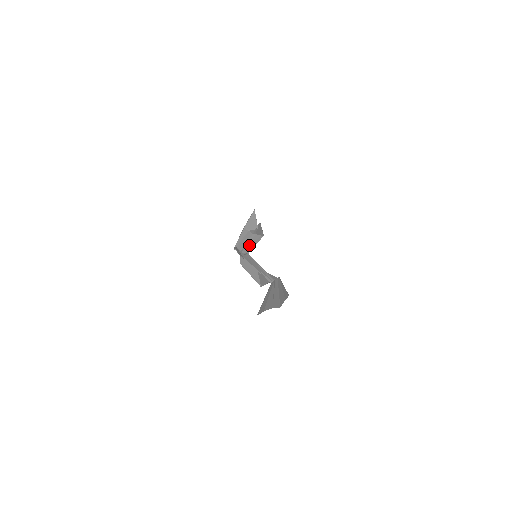
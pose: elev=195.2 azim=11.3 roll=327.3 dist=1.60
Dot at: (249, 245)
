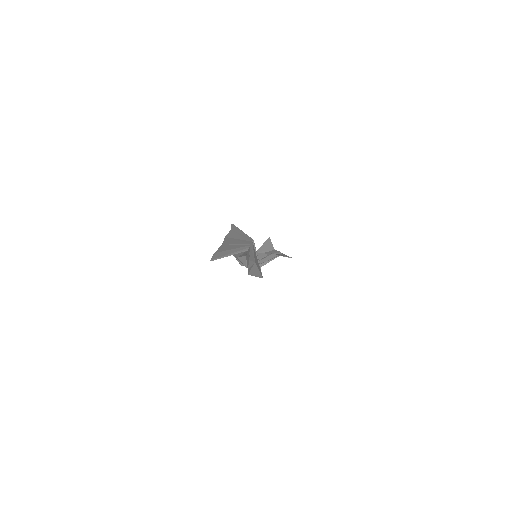
Dot at: (262, 261)
